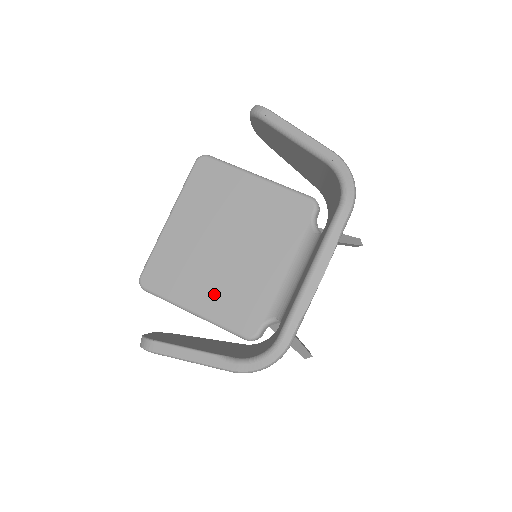
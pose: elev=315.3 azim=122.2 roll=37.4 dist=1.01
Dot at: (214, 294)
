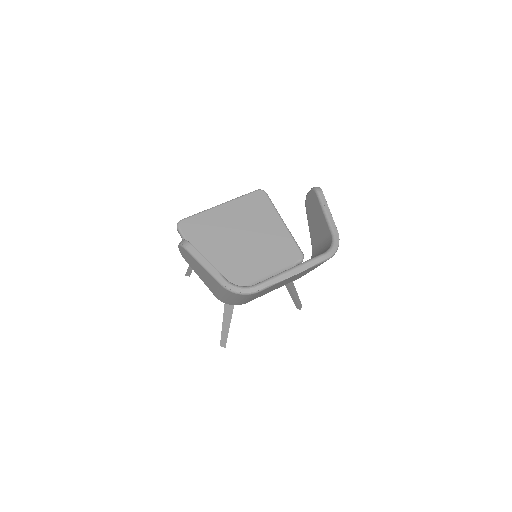
Dot at: (215, 259)
